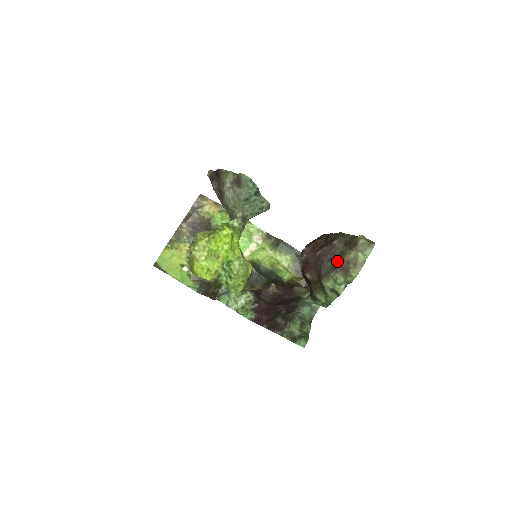
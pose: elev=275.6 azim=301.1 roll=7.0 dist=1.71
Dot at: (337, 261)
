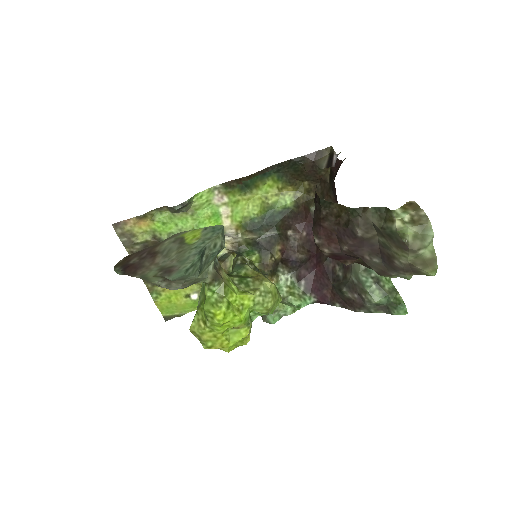
Dot at: (388, 261)
